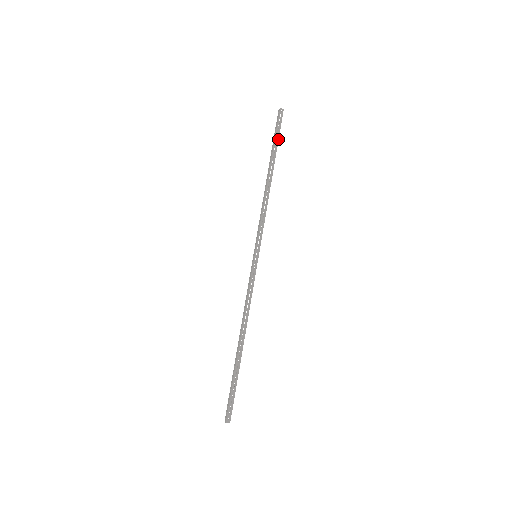
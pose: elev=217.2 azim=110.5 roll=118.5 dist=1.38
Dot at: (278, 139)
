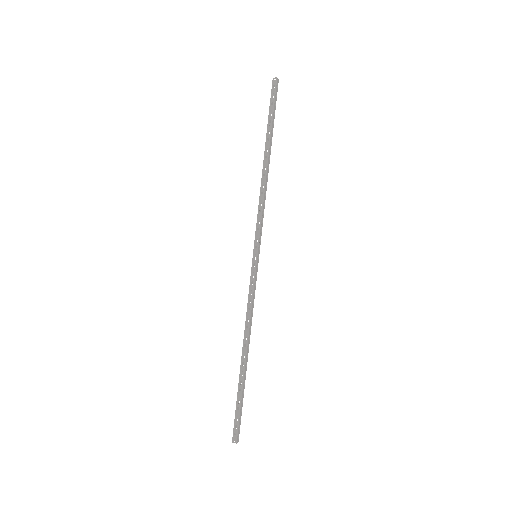
Dot at: (272, 115)
